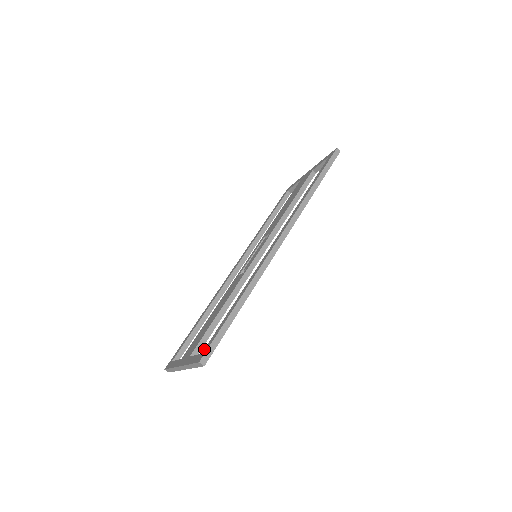
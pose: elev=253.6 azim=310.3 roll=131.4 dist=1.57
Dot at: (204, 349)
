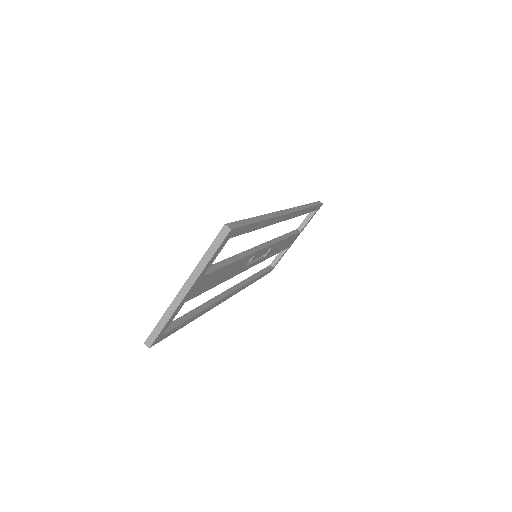
Dot at: occluded
